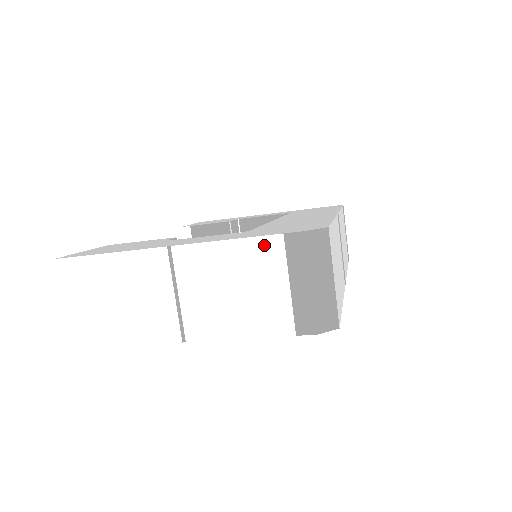
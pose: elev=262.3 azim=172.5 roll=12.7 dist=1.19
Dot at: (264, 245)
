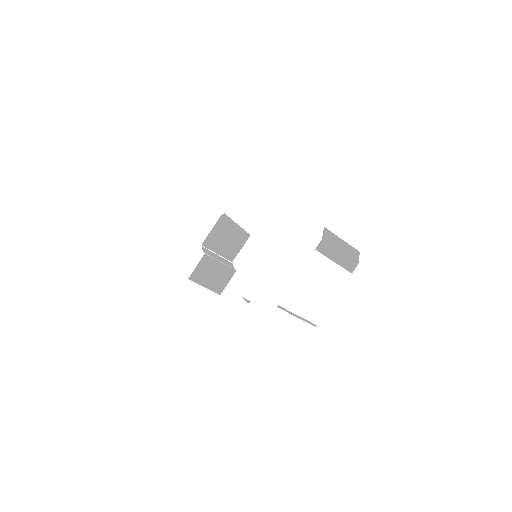
Dot at: (312, 262)
